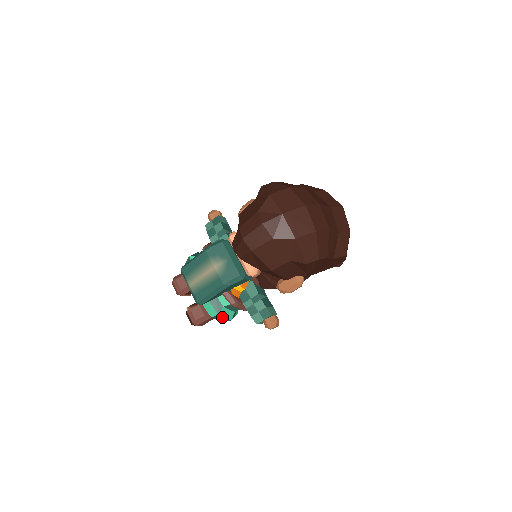
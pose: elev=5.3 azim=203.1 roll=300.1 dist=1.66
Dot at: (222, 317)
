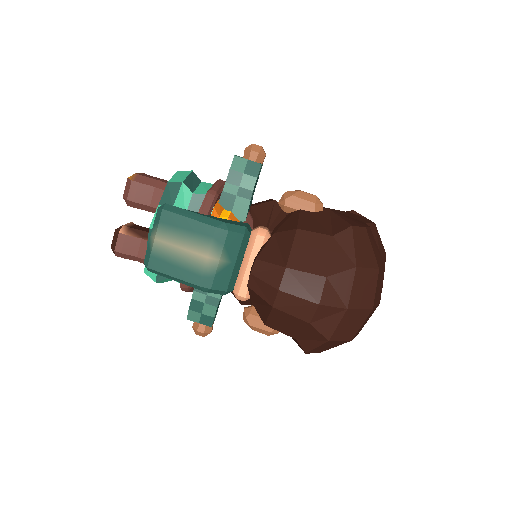
Dot at: occluded
